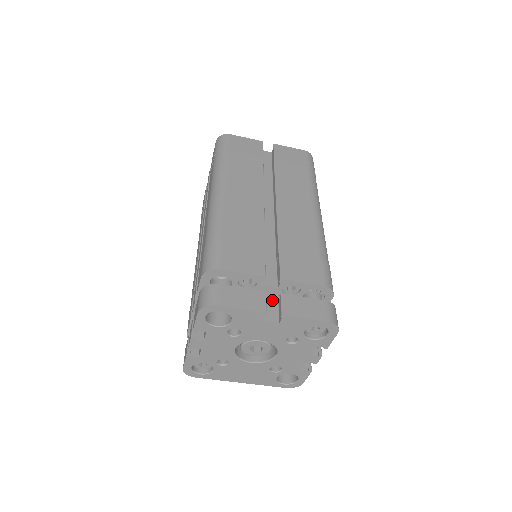
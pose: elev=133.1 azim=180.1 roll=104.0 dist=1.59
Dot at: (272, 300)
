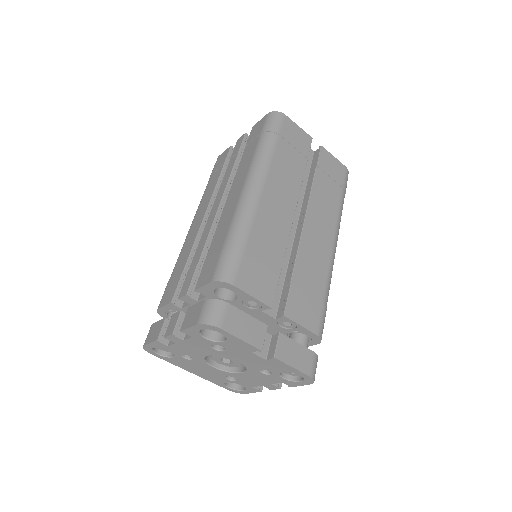
Dot at: occluded
